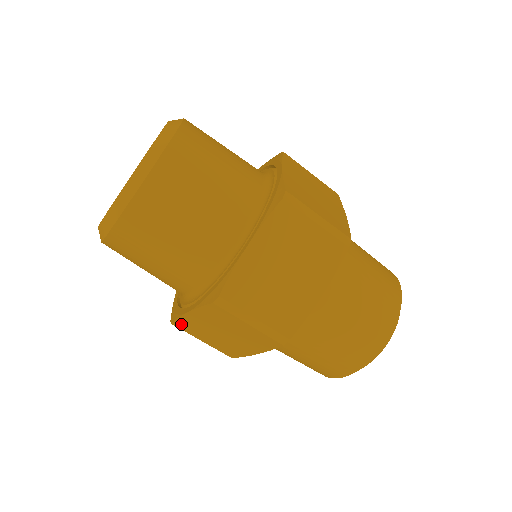
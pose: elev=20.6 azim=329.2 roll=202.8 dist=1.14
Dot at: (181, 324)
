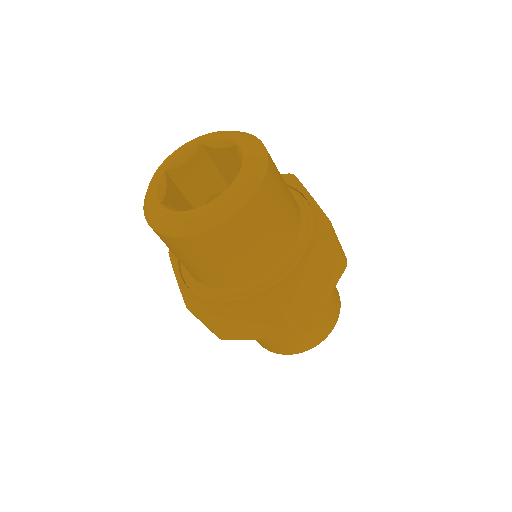
Dot at: (205, 313)
